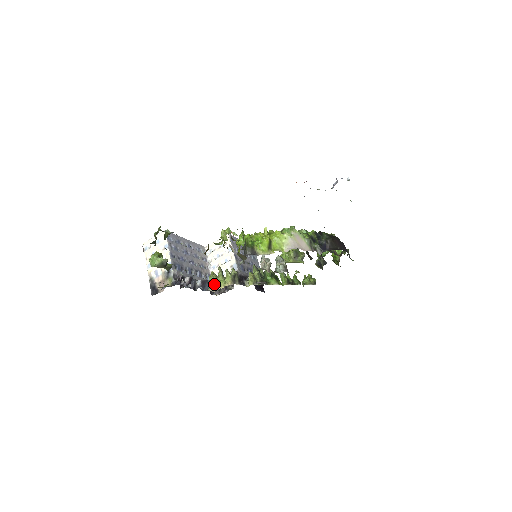
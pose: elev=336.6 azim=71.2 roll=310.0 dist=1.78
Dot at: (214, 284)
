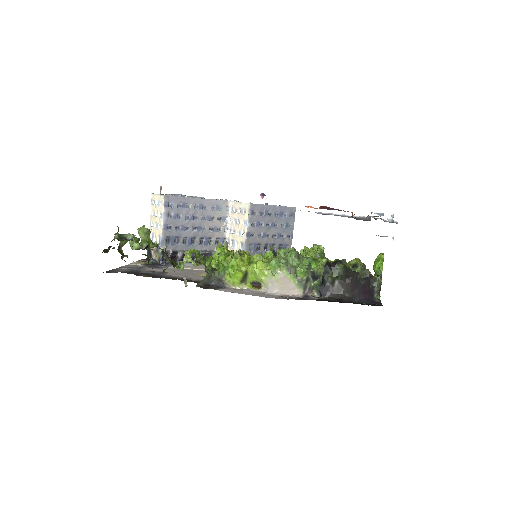
Dot at: occluded
